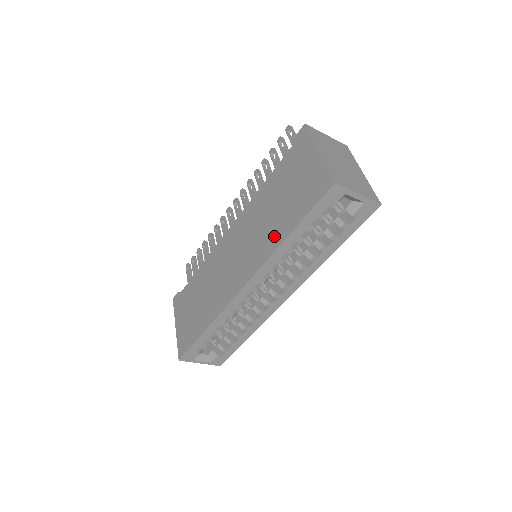
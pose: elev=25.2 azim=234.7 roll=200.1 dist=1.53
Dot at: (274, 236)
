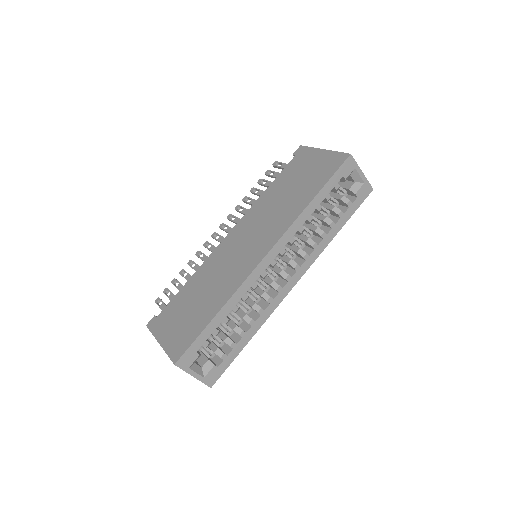
Dot at: (295, 207)
